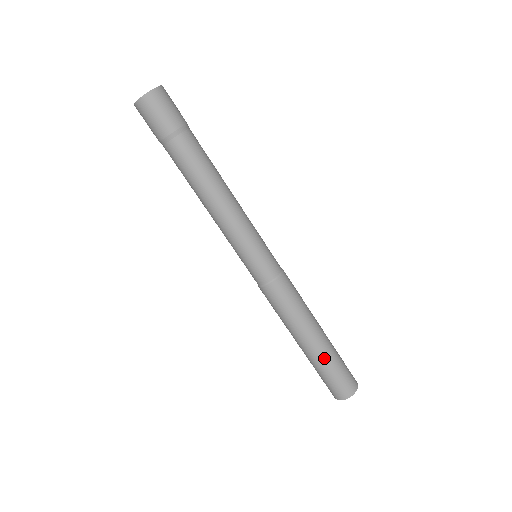
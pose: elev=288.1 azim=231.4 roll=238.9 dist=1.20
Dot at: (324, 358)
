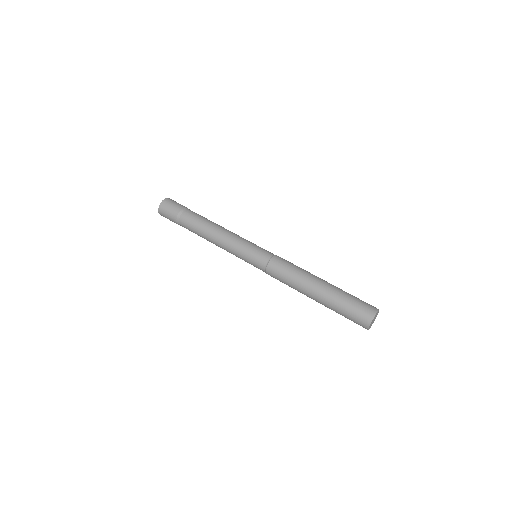
Dot at: (333, 296)
